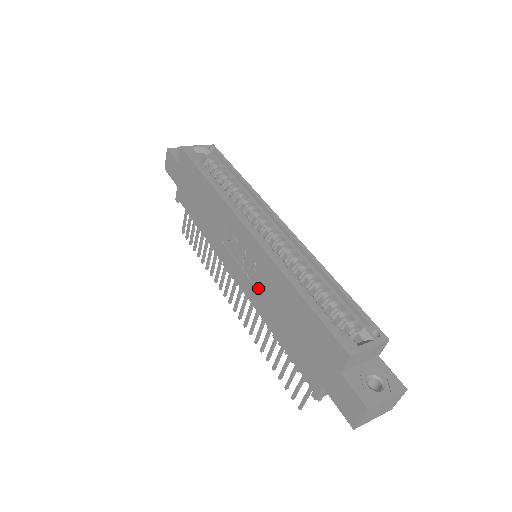
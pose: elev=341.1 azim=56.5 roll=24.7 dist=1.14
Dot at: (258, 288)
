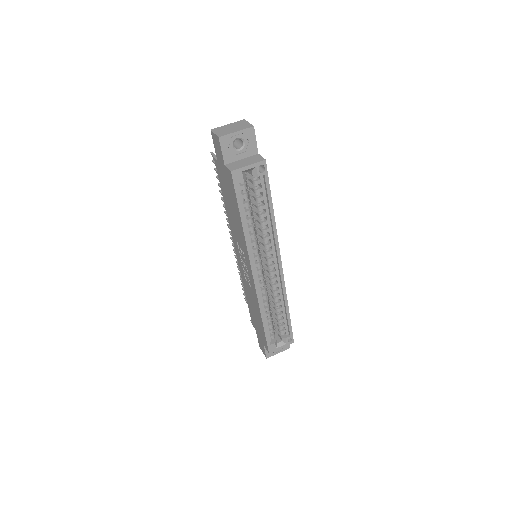
Dot at: (246, 283)
